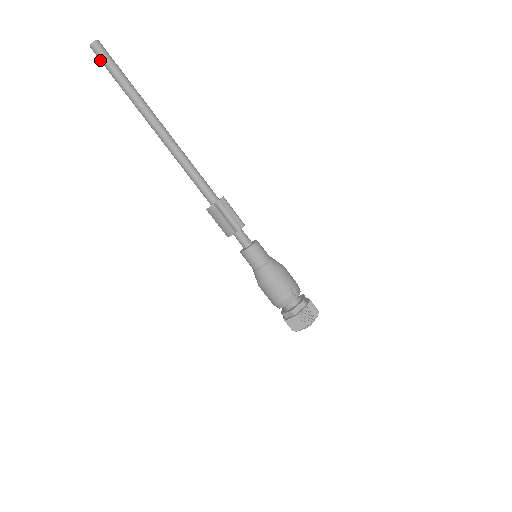
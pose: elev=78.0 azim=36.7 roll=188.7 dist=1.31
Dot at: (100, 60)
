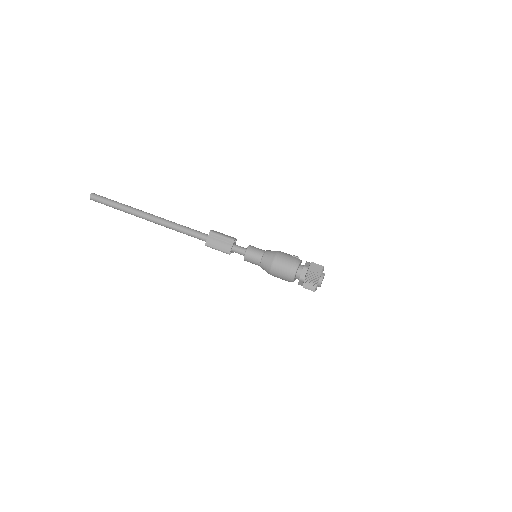
Dot at: (98, 201)
